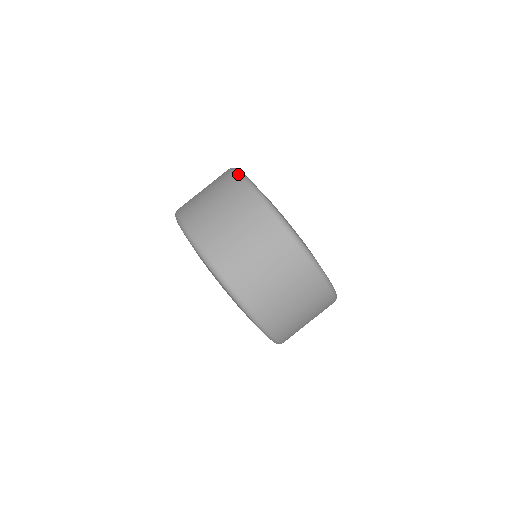
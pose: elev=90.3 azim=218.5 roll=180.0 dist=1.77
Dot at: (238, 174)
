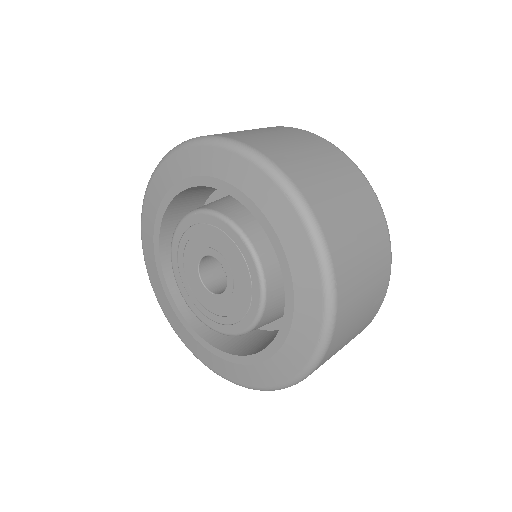
Dot at: occluded
